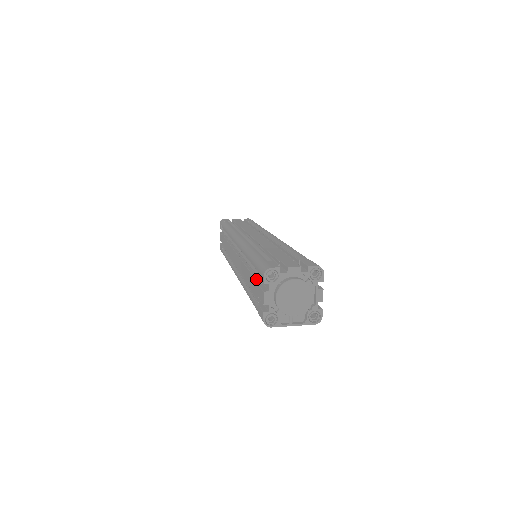
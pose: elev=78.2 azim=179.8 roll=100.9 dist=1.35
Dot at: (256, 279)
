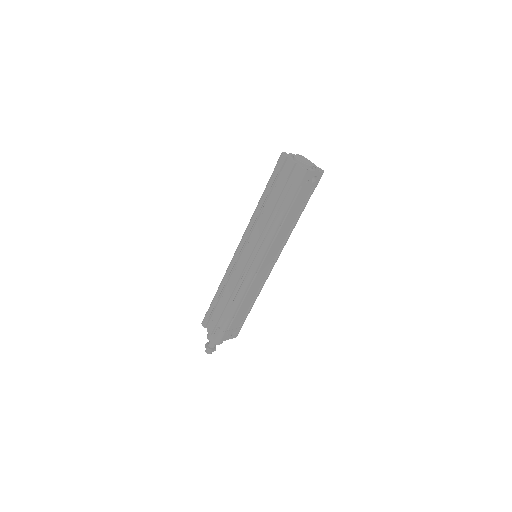
Dot at: (278, 181)
